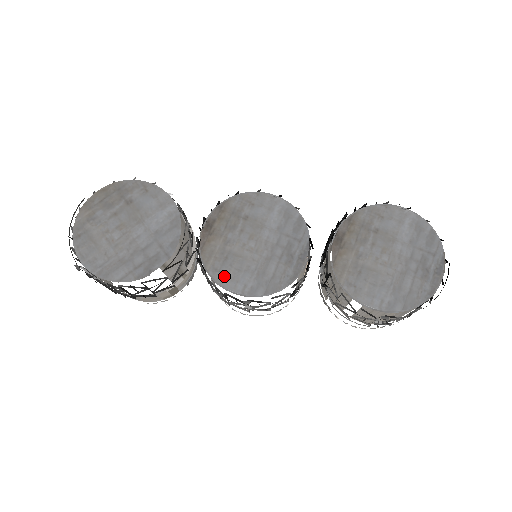
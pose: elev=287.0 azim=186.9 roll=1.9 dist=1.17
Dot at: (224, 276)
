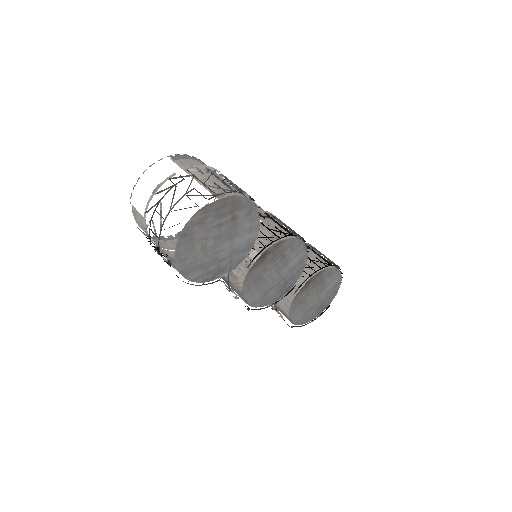
Dot at: (249, 291)
